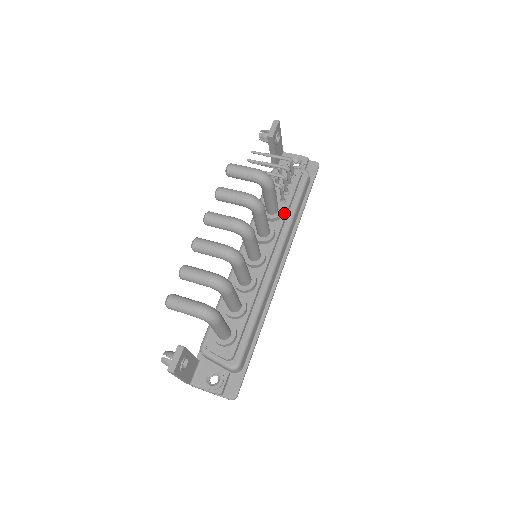
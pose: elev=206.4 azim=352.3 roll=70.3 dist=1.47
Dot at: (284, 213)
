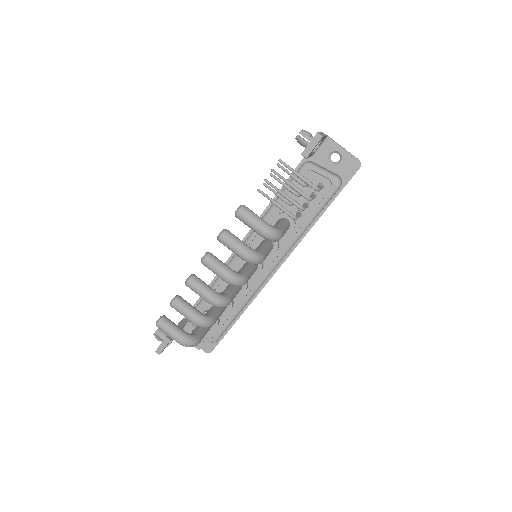
Dot at: (295, 229)
